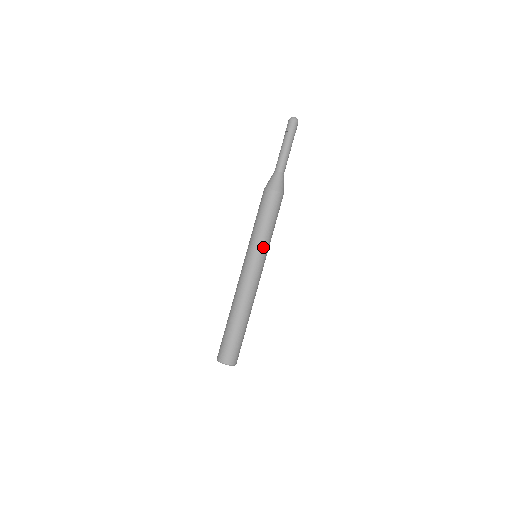
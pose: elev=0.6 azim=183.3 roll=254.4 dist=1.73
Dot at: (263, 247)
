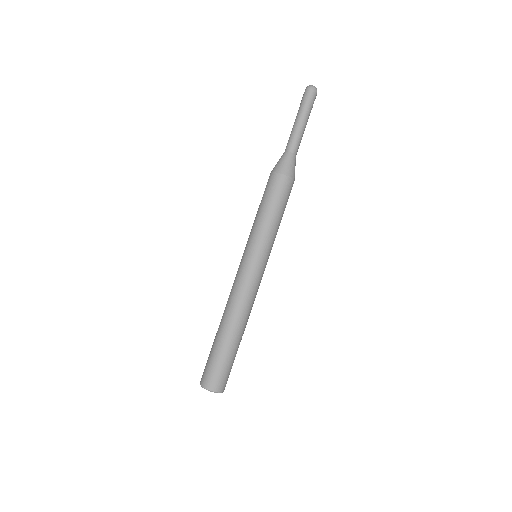
Dot at: occluded
